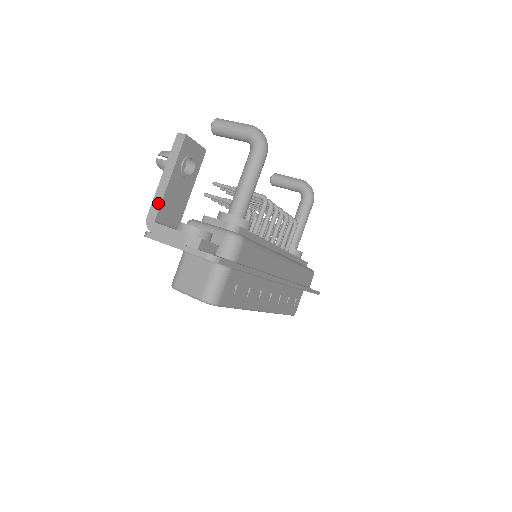
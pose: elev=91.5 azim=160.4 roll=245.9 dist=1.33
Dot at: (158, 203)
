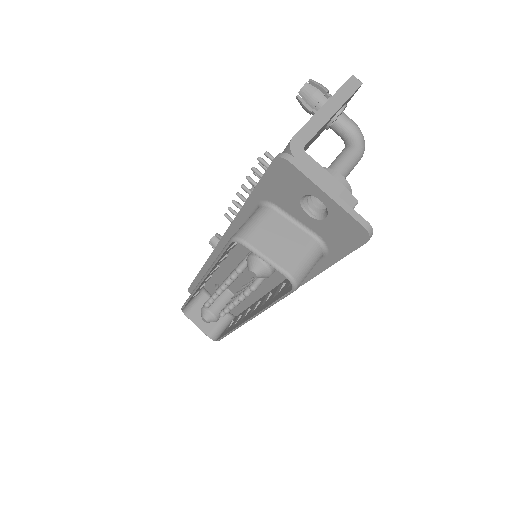
Dot at: (313, 131)
